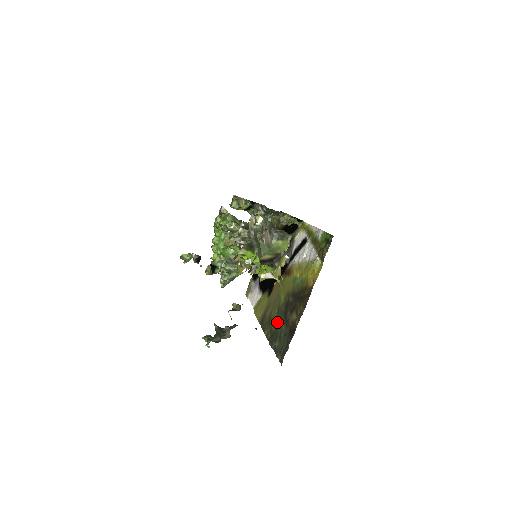
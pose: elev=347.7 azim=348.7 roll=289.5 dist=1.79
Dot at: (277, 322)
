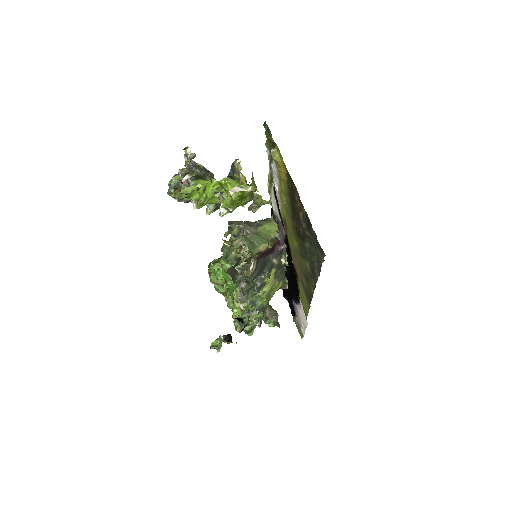
Dot at: (306, 259)
